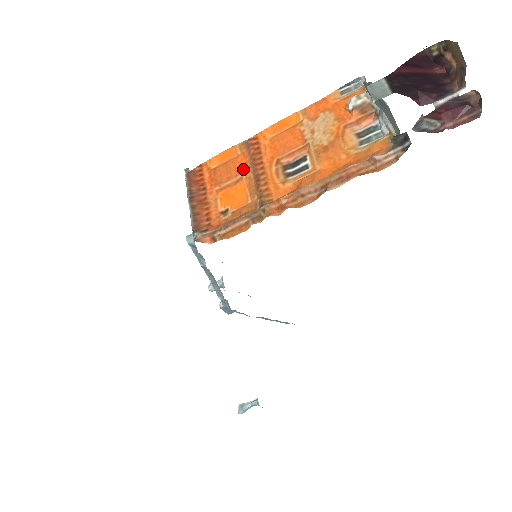
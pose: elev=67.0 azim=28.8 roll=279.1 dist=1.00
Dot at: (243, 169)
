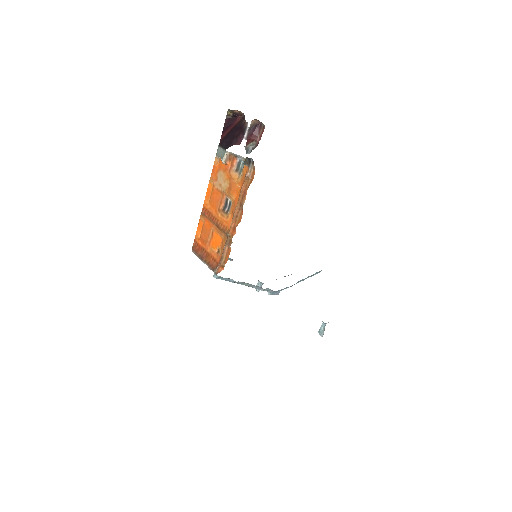
Dot at: (210, 226)
